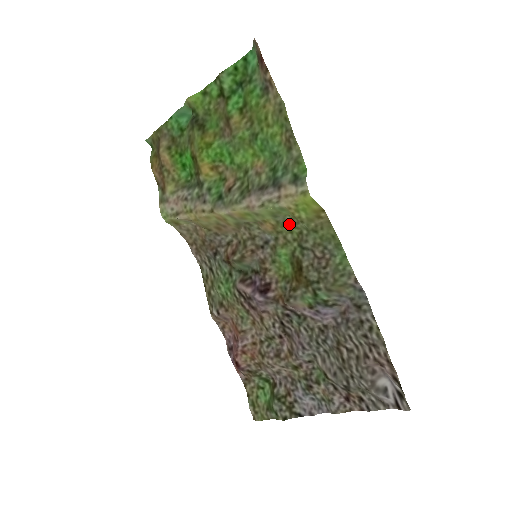
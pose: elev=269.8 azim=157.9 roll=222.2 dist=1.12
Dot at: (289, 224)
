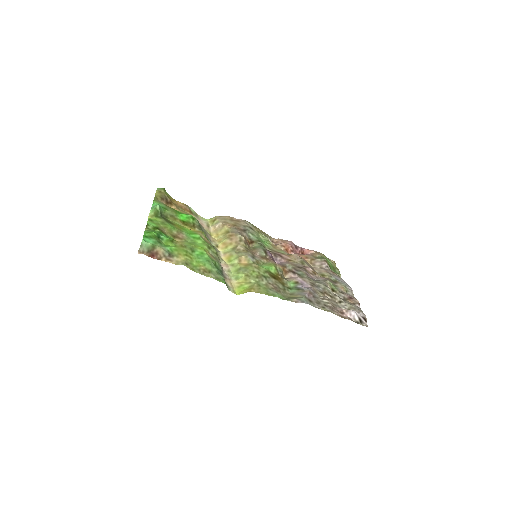
Dot at: (249, 272)
